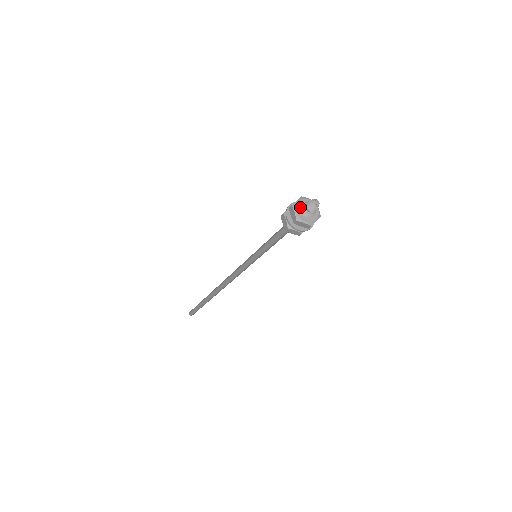
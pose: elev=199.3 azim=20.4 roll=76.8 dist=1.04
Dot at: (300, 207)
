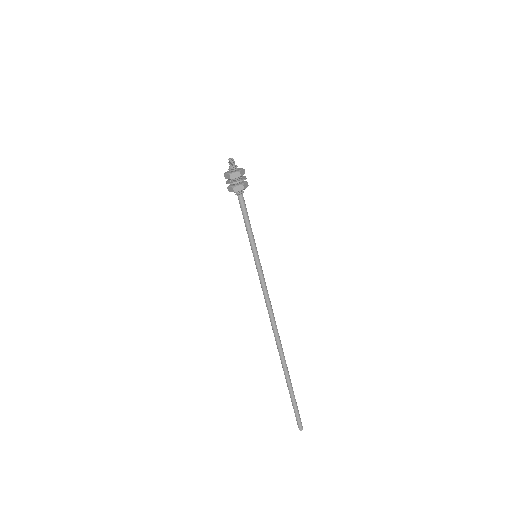
Dot at: occluded
